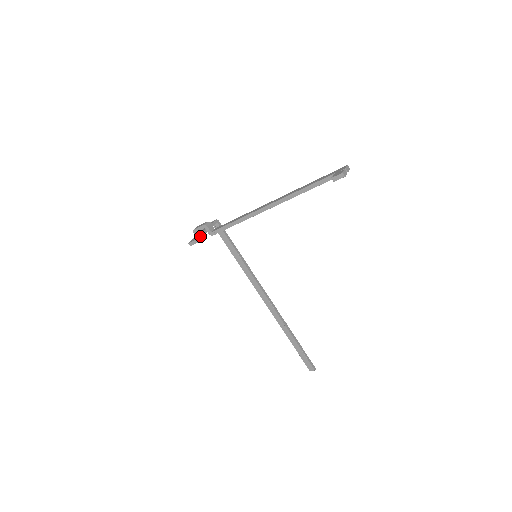
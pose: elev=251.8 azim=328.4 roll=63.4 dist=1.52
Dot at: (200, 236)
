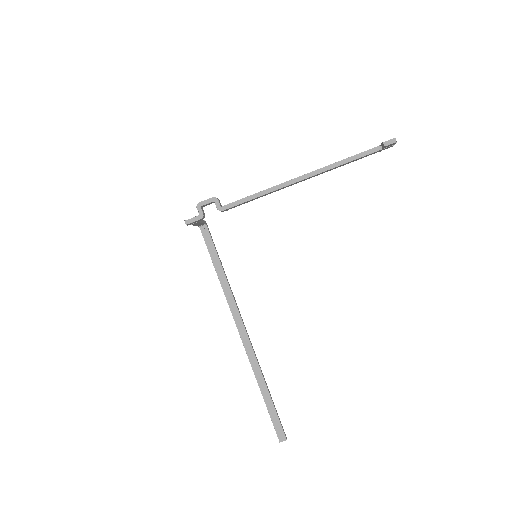
Dot at: (203, 213)
